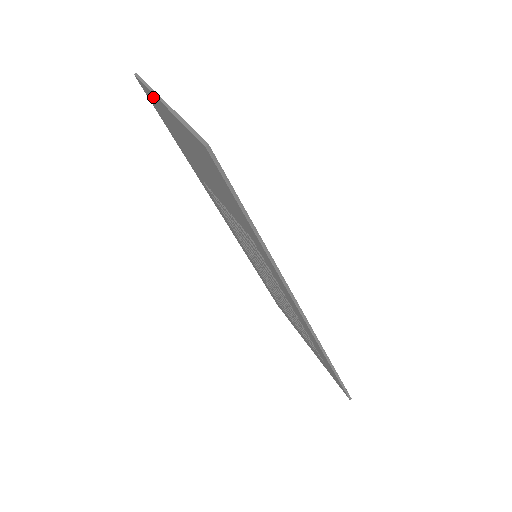
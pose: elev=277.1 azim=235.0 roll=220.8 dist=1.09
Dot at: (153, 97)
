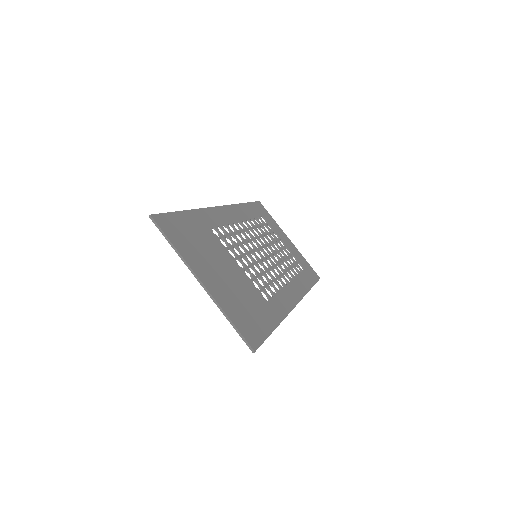
Dot at: (180, 252)
